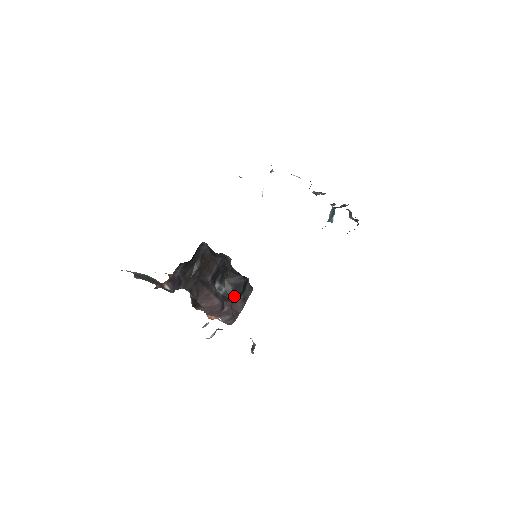
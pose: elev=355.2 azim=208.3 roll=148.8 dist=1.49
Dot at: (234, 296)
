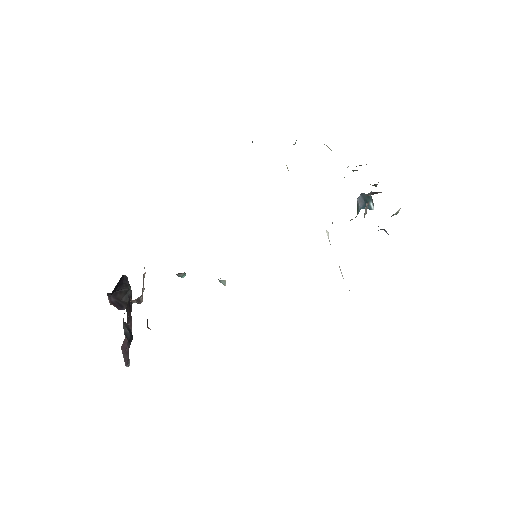
Dot at: (130, 340)
